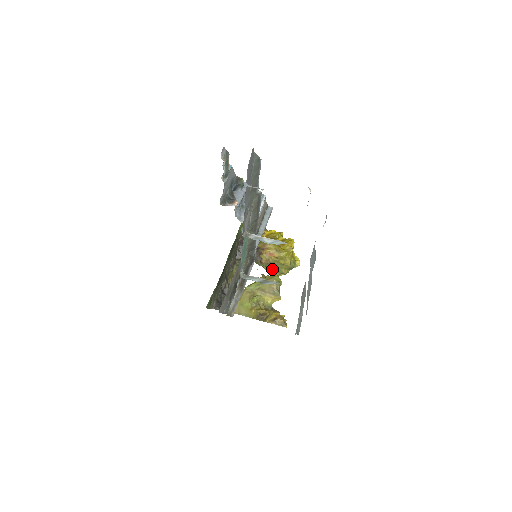
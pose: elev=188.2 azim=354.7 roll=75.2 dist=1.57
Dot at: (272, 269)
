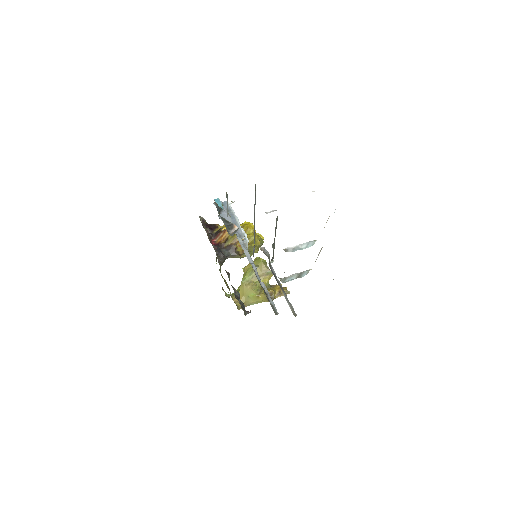
Dot at: occluded
